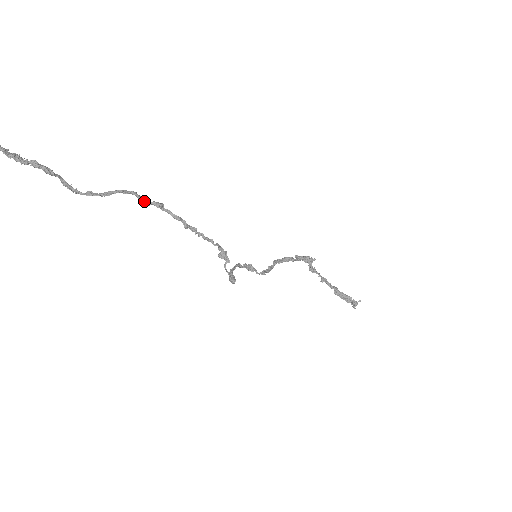
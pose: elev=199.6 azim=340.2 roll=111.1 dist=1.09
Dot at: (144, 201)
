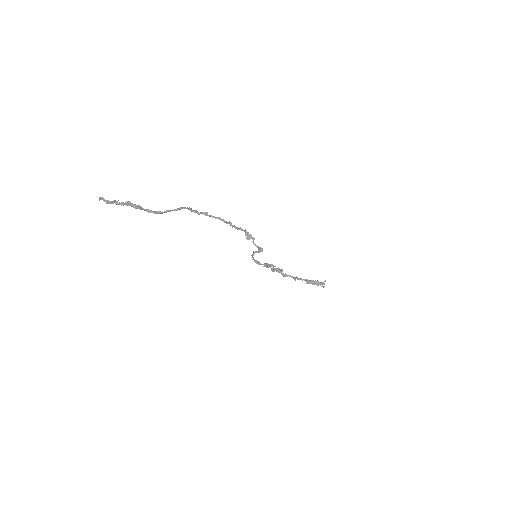
Dot at: occluded
